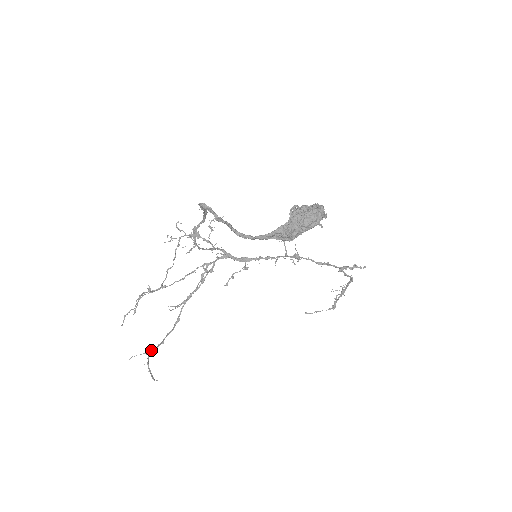
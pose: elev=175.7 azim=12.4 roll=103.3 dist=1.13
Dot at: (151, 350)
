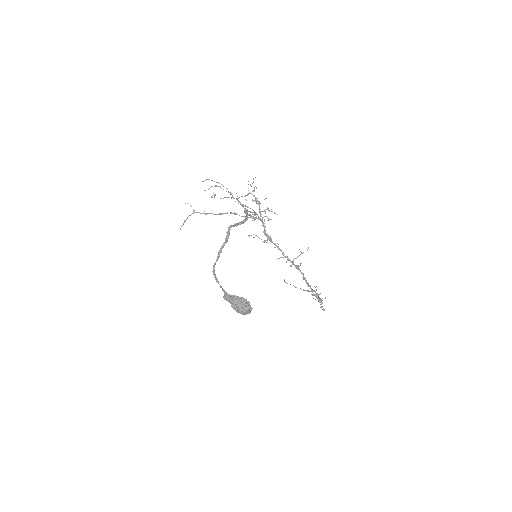
Dot at: occluded
